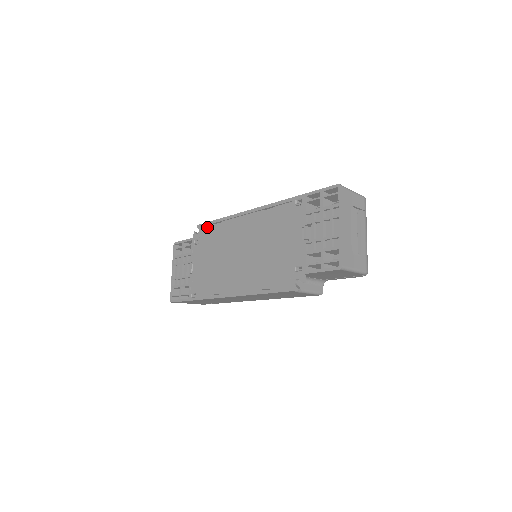
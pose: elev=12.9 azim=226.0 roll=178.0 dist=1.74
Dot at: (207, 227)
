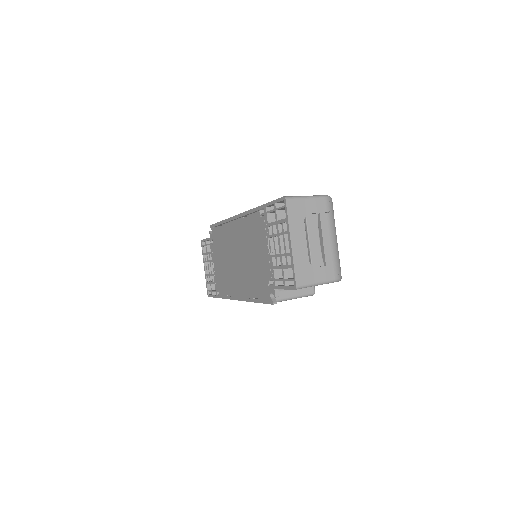
Dot at: (215, 229)
